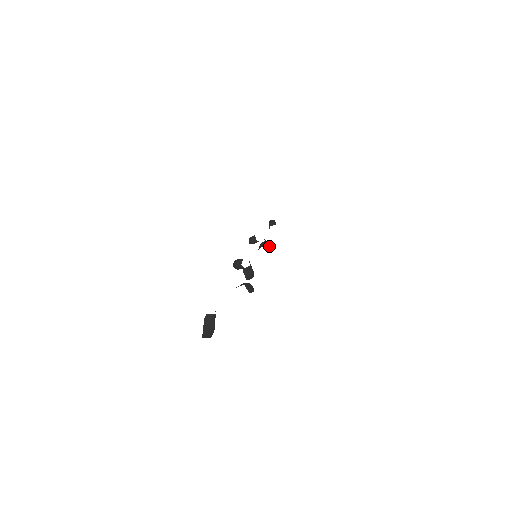
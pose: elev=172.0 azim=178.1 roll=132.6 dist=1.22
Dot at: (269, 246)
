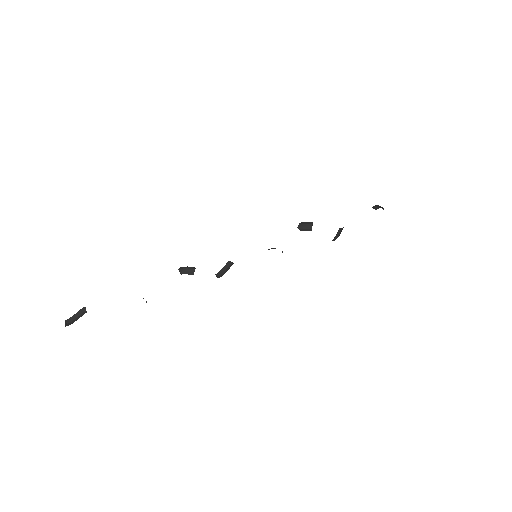
Dot at: occluded
